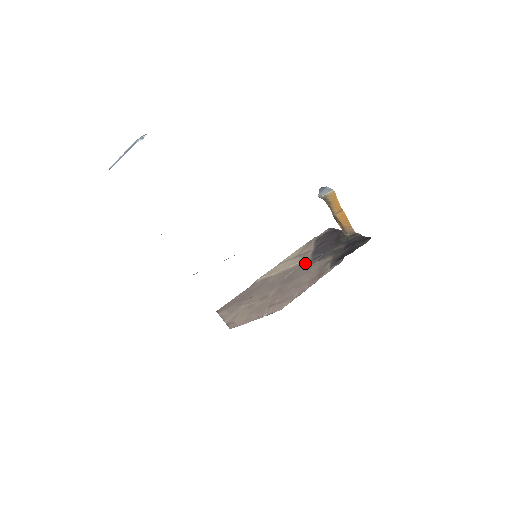
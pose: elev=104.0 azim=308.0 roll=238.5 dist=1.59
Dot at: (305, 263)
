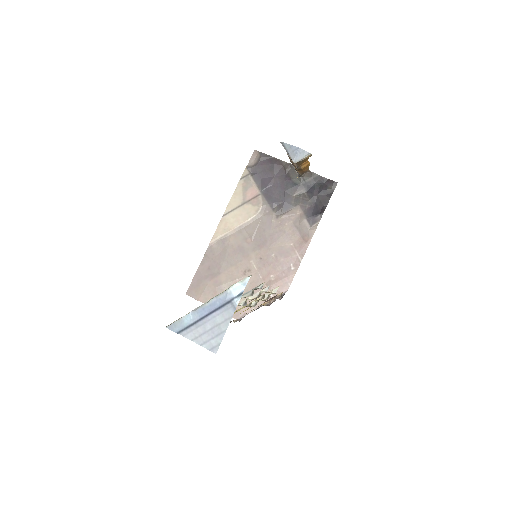
Dot at: (267, 216)
